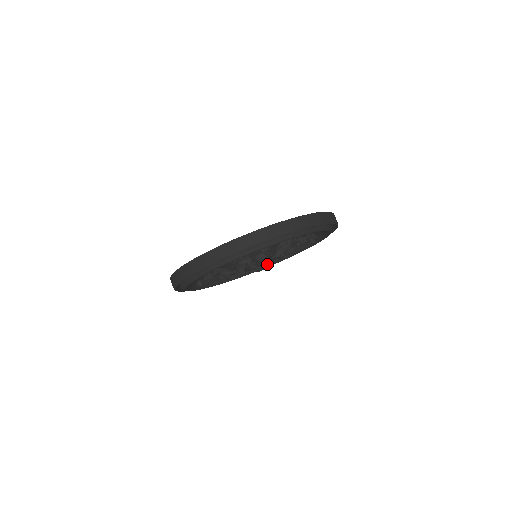
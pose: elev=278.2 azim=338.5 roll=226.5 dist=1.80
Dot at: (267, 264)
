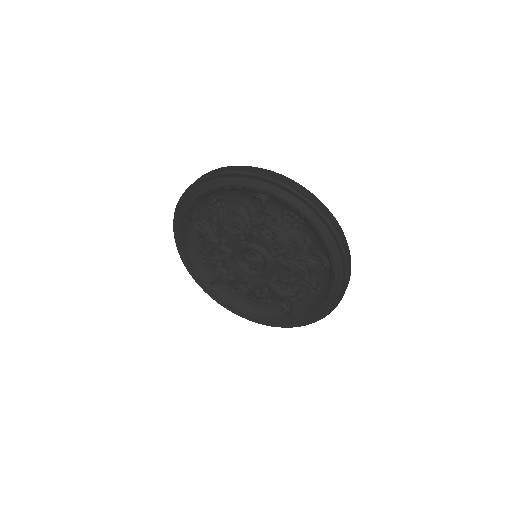
Dot at: (241, 279)
